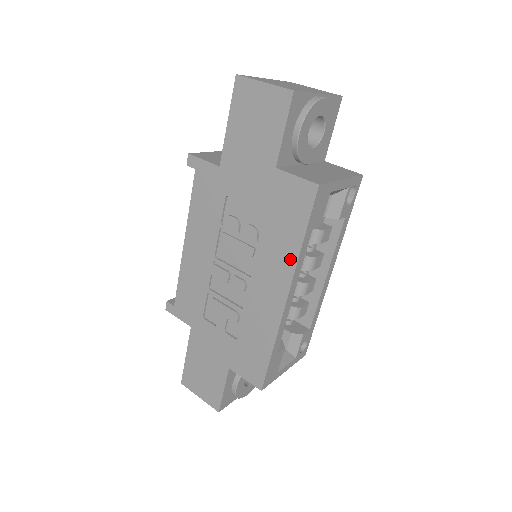
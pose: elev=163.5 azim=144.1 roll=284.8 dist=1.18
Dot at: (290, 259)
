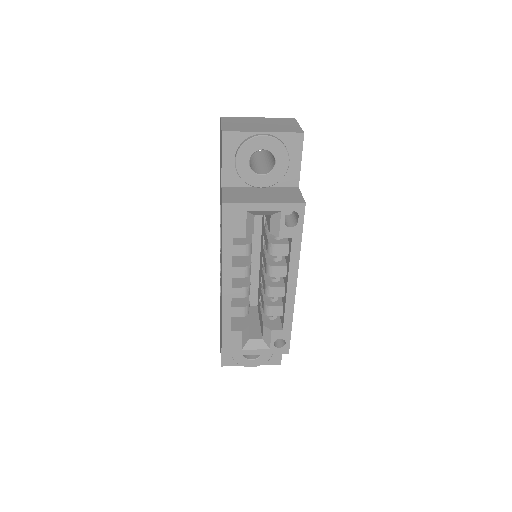
Dot at: occluded
